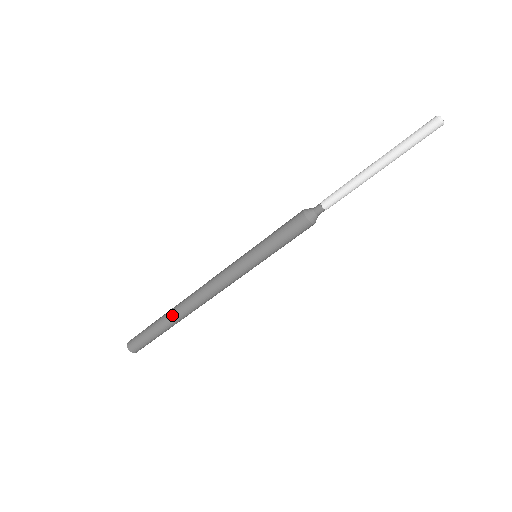
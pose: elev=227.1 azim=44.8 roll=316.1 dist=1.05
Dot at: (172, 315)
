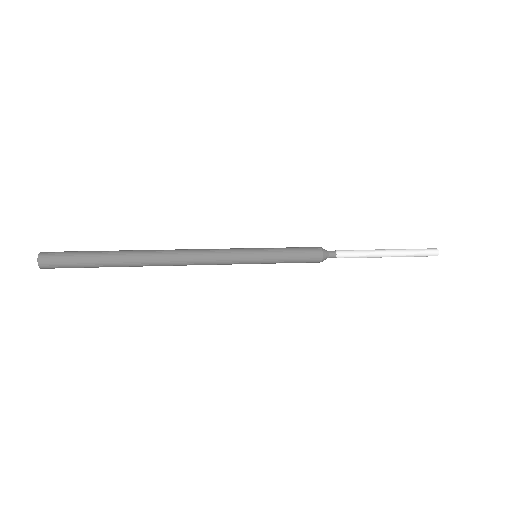
Dot at: occluded
